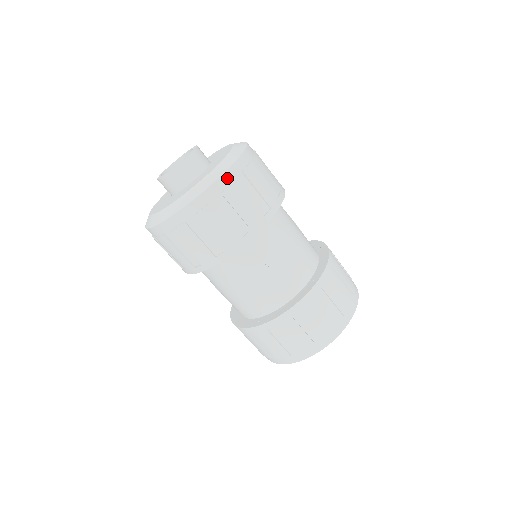
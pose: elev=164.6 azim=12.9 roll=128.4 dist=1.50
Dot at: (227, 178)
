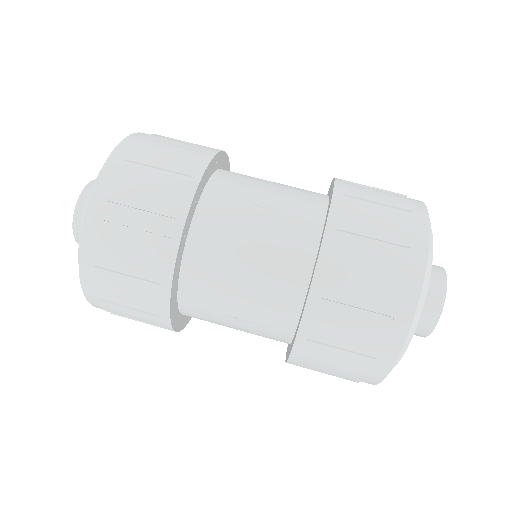
Dot at: (86, 269)
